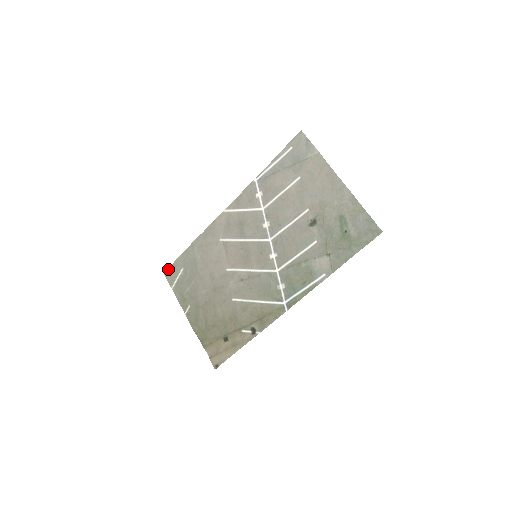
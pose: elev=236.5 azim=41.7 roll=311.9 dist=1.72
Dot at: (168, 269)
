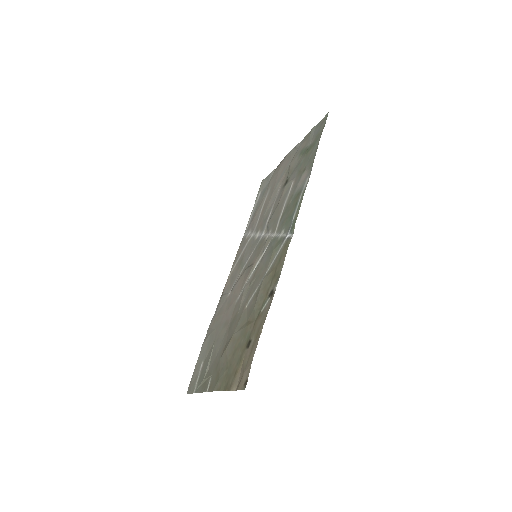
Dot at: (190, 383)
